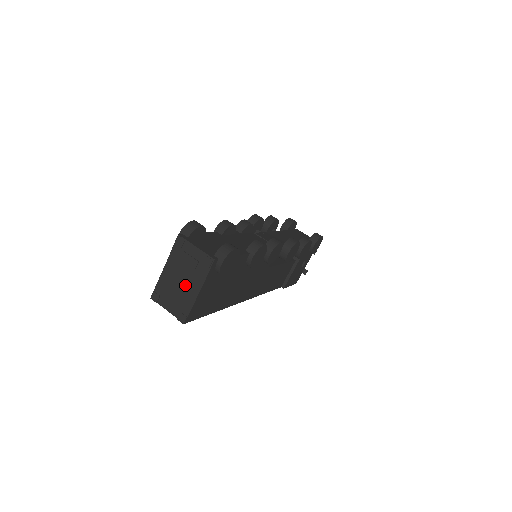
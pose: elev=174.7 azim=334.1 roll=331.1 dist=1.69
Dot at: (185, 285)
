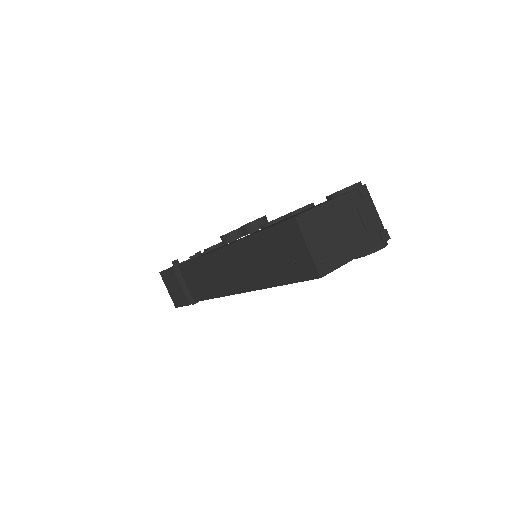
Dot at: (345, 238)
